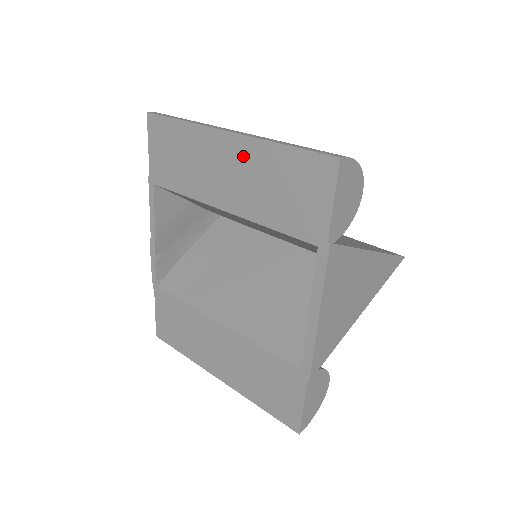
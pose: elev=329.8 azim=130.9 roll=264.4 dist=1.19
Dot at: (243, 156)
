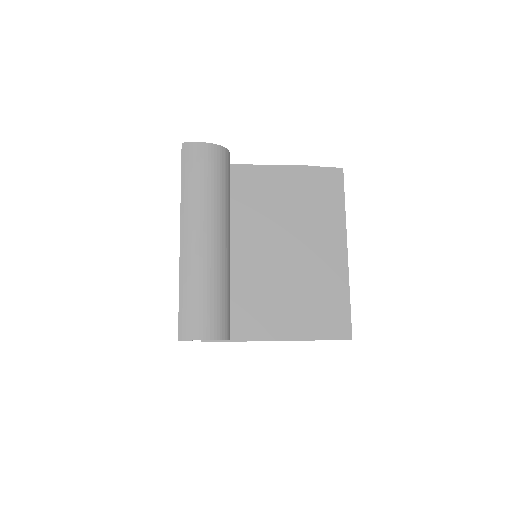
Dot at: occluded
